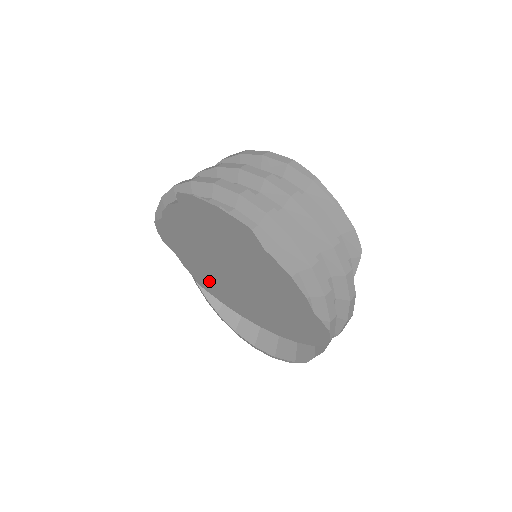
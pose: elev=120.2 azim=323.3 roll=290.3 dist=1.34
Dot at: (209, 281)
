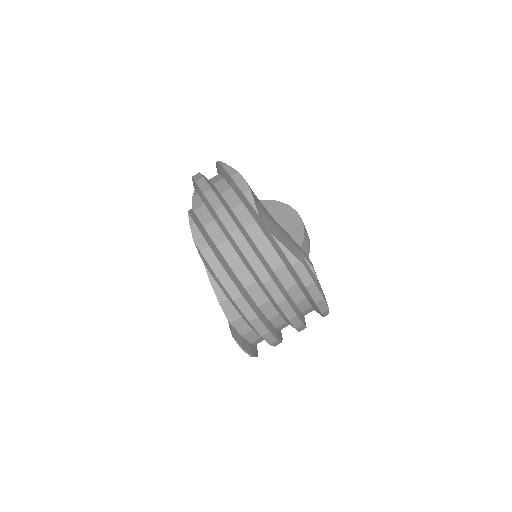
Dot at: occluded
